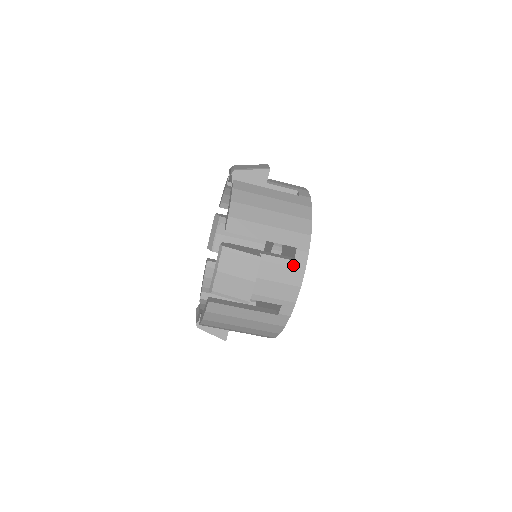
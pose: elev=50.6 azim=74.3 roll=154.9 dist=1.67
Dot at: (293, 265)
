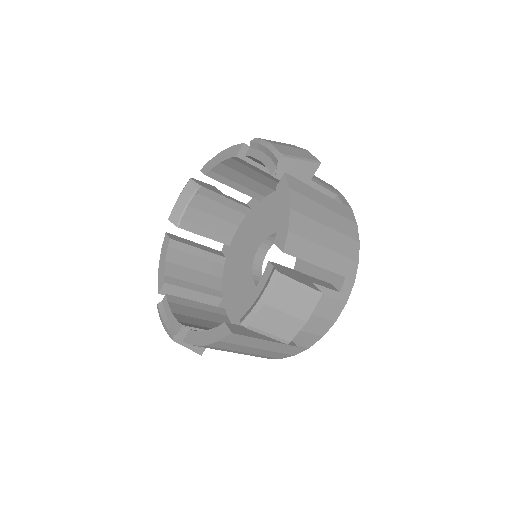
Dot at: (338, 297)
